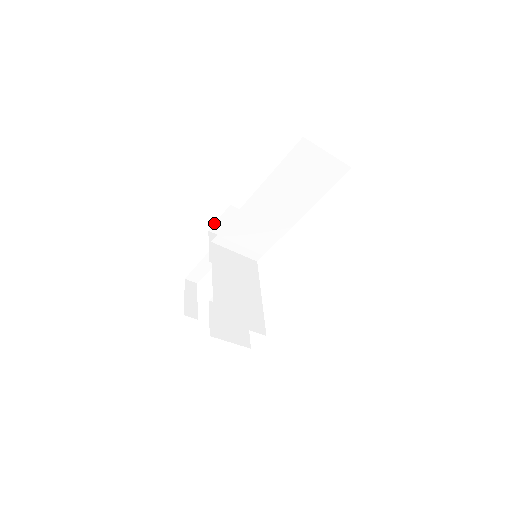
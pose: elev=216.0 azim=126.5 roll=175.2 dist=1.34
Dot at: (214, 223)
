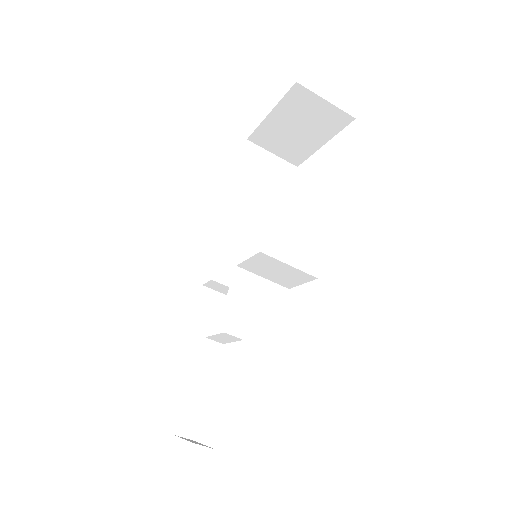
Dot at: (191, 317)
